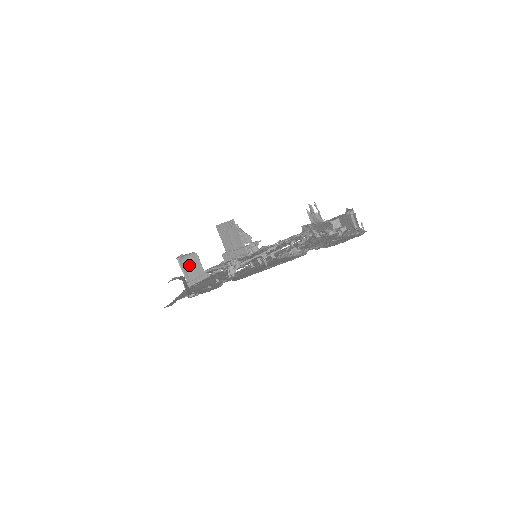
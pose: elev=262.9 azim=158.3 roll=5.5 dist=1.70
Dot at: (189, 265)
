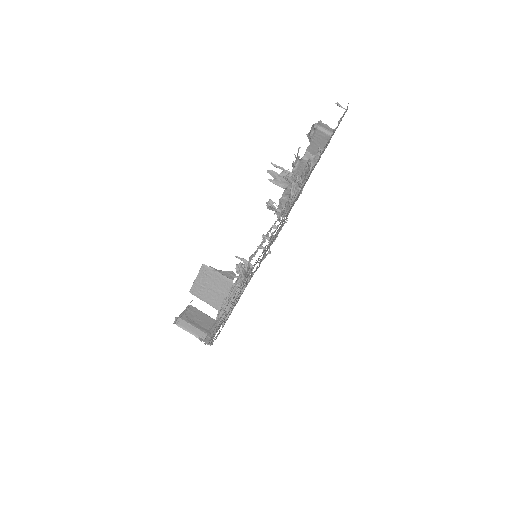
Dot at: occluded
